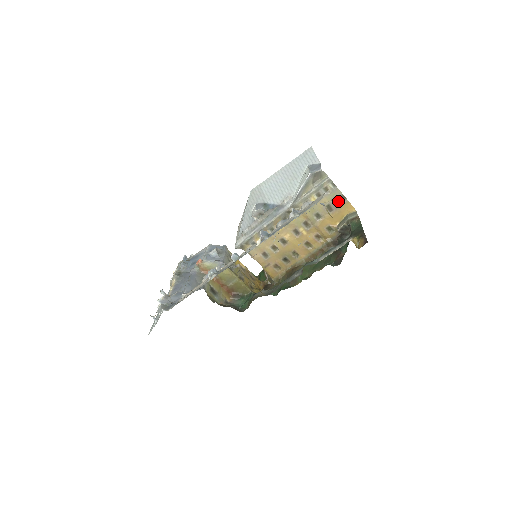
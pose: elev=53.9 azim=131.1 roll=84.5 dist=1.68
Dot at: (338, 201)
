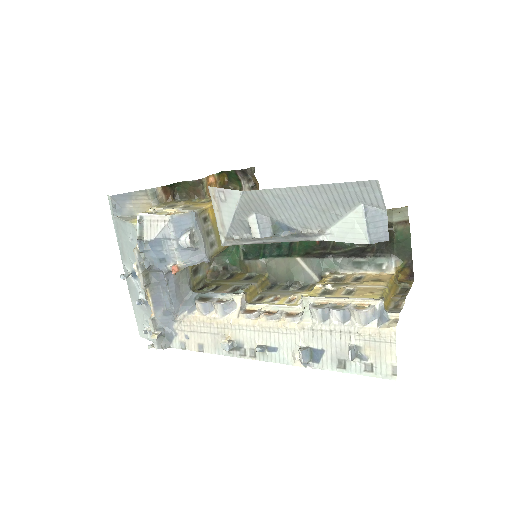
Dot at: occluded
